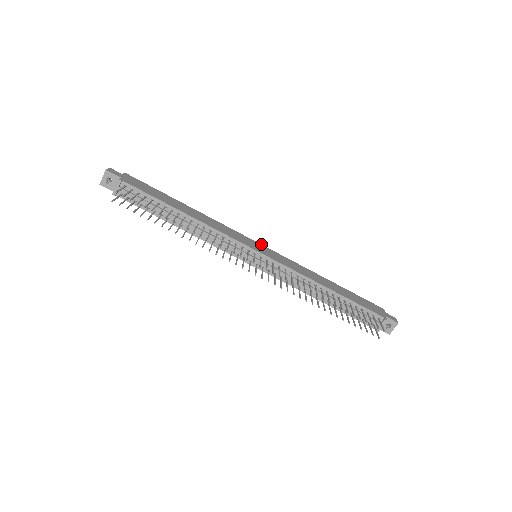
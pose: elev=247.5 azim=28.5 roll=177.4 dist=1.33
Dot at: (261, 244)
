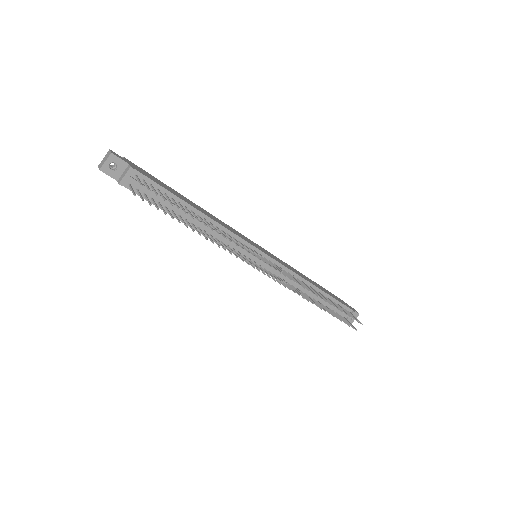
Dot at: (255, 243)
